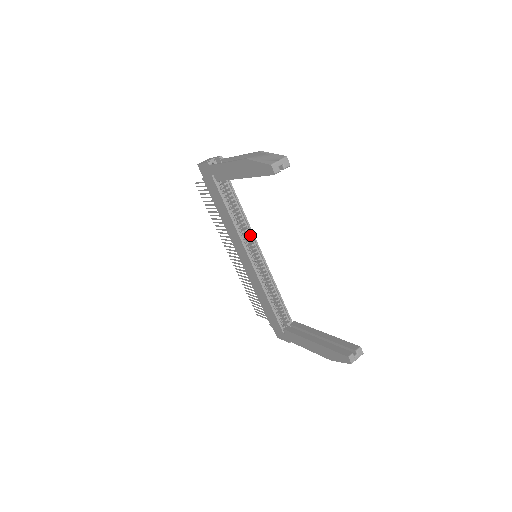
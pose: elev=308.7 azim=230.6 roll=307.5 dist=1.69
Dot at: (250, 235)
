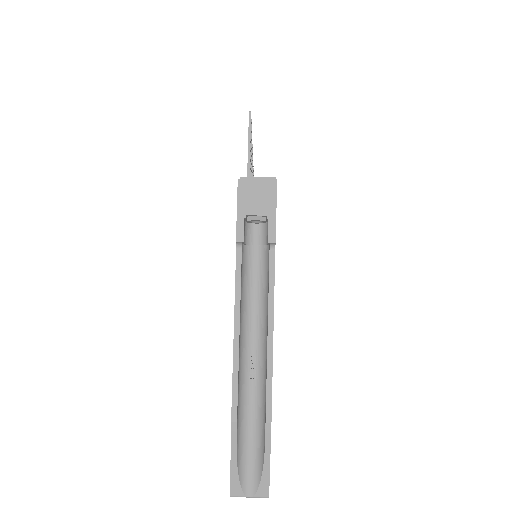
Dot at: occluded
